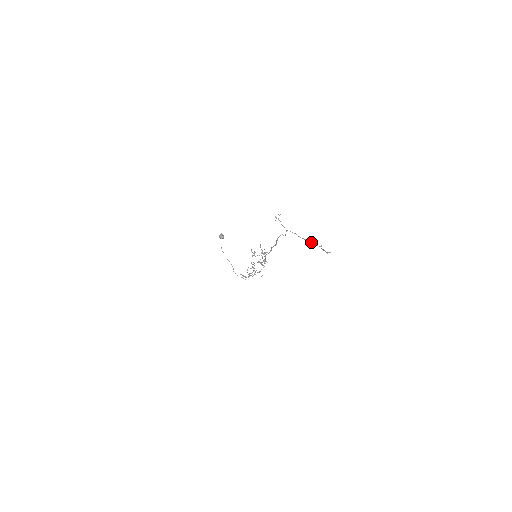
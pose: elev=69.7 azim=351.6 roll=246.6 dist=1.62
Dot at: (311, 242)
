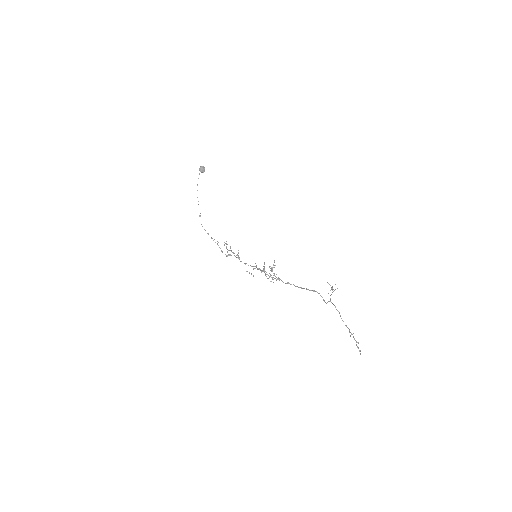
Dot at: (351, 333)
